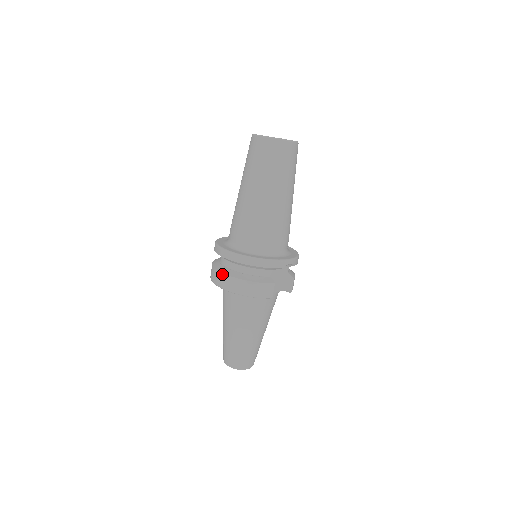
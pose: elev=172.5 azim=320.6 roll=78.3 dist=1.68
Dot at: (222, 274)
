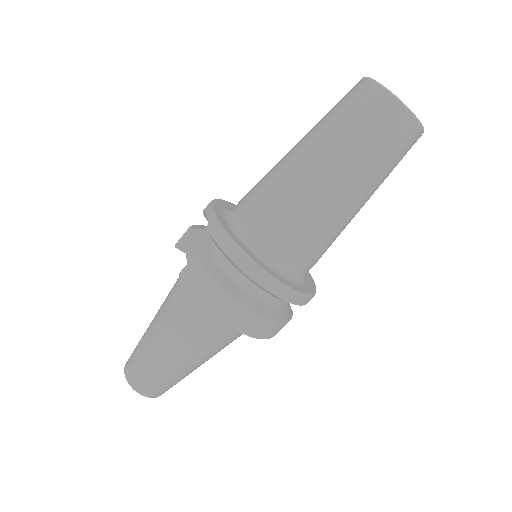
Dot at: (251, 313)
